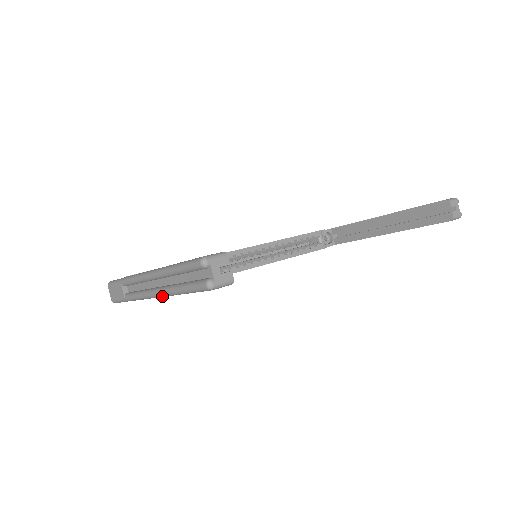
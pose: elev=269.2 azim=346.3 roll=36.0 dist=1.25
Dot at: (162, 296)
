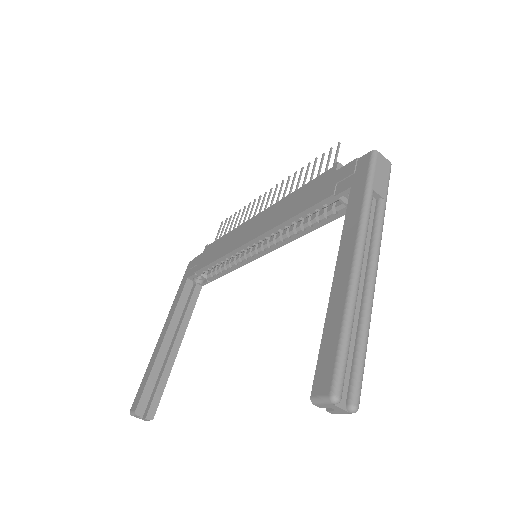
Dot at: occluded
